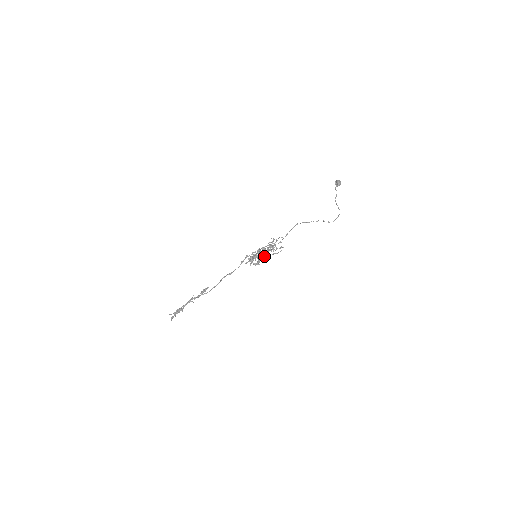
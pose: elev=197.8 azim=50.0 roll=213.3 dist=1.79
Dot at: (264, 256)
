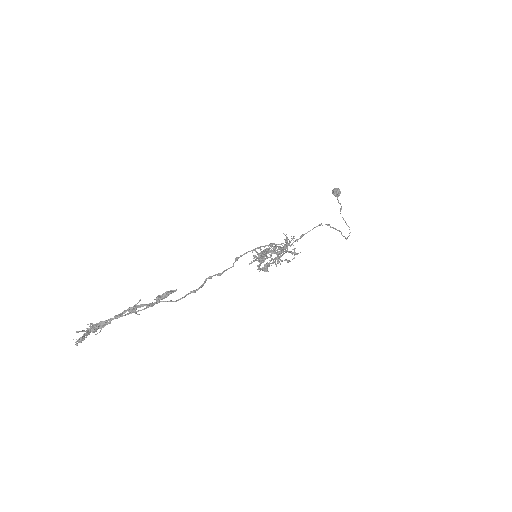
Dot at: (278, 259)
